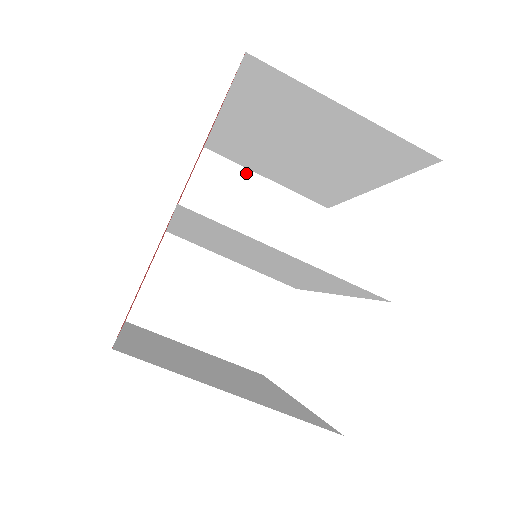
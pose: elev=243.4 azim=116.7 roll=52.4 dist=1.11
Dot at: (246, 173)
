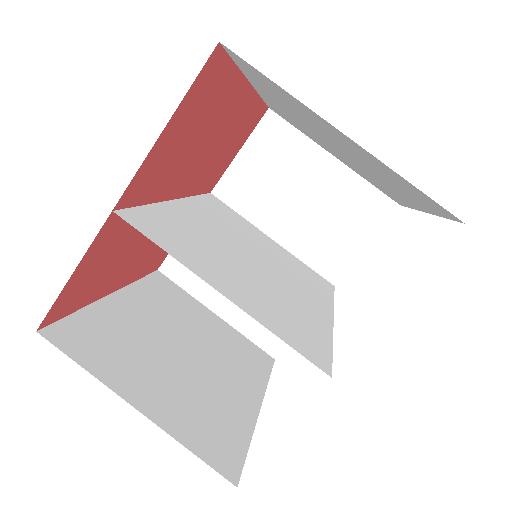
Dot at: (310, 145)
